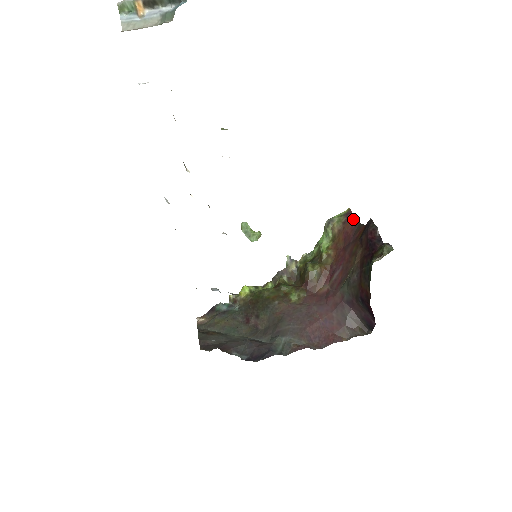
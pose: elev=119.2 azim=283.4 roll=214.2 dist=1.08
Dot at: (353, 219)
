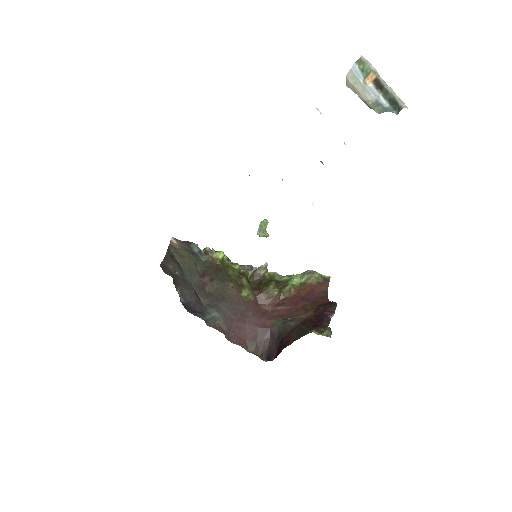
Dot at: (326, 287)
